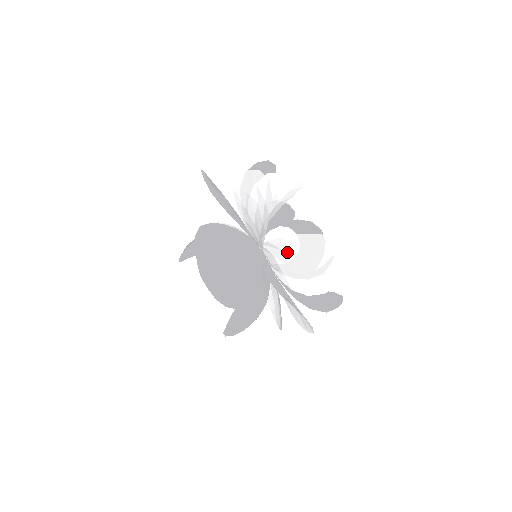
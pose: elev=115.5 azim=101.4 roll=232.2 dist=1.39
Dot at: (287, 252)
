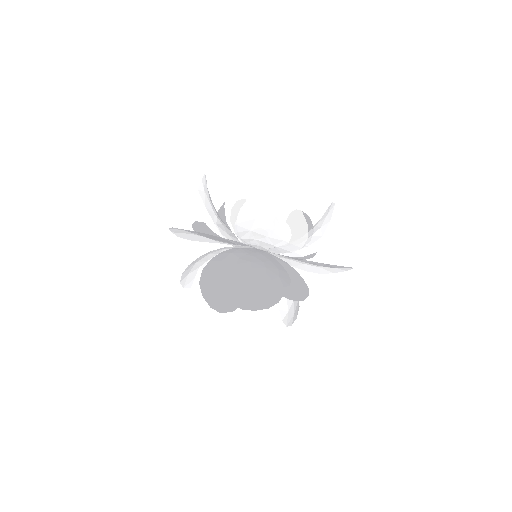
Dot at: occluded
